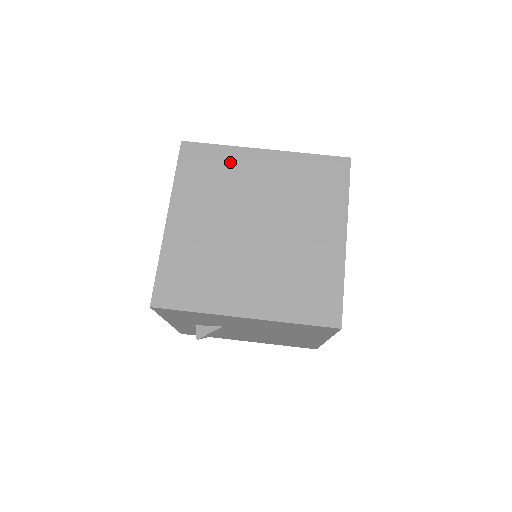
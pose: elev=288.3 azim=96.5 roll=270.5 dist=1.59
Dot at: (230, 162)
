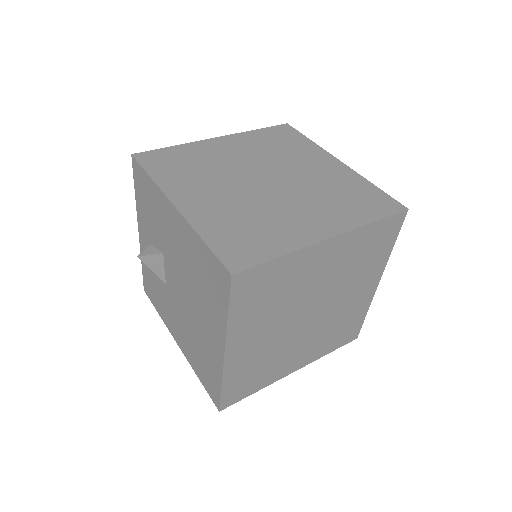
Dot at: (304, 148)
